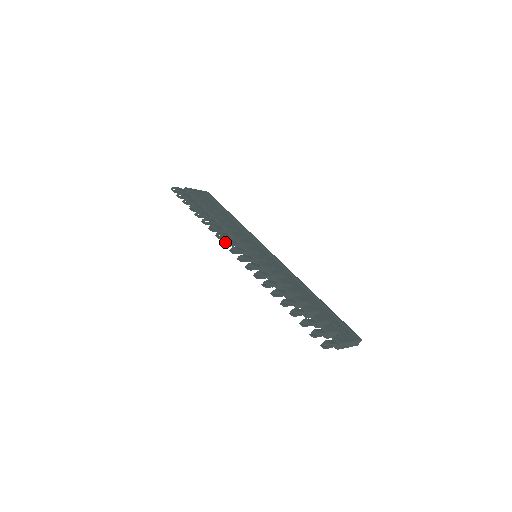
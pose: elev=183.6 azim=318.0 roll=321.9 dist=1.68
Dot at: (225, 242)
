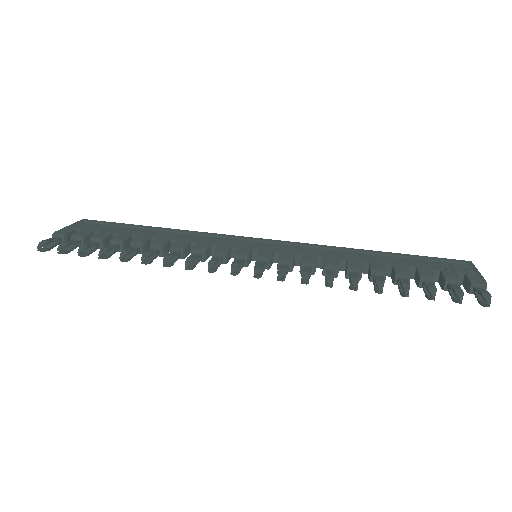
Dot at: (212, 267)
